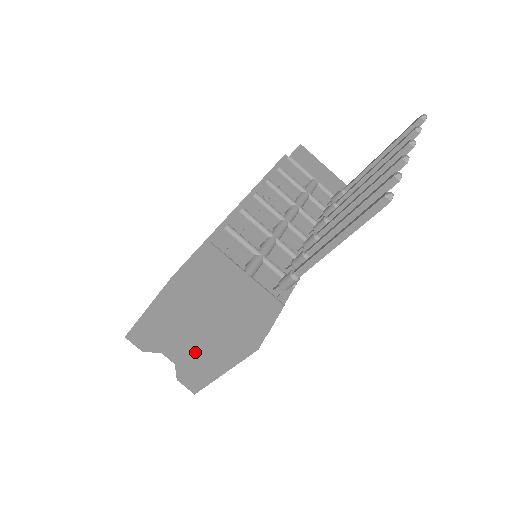
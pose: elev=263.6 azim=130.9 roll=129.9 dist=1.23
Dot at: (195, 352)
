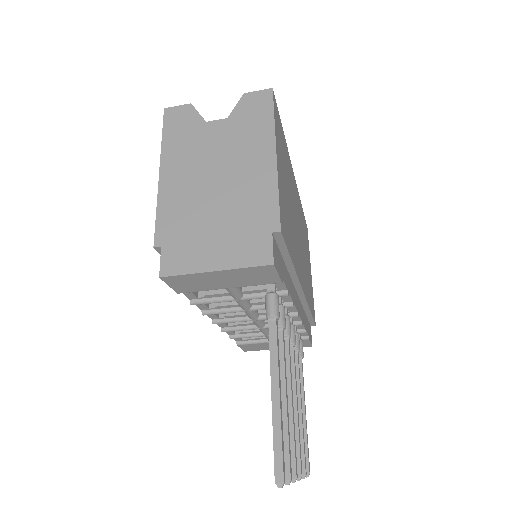
Dot at: occluded
